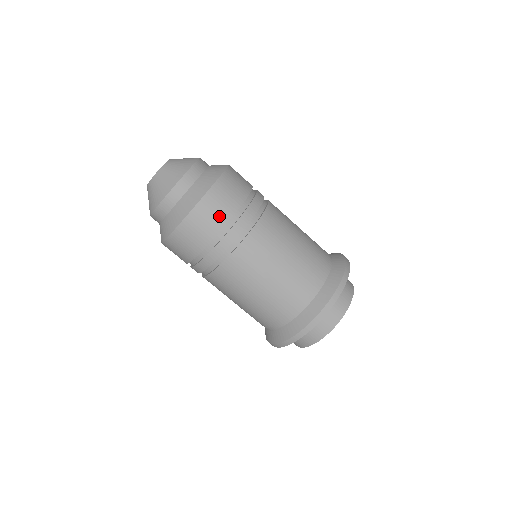
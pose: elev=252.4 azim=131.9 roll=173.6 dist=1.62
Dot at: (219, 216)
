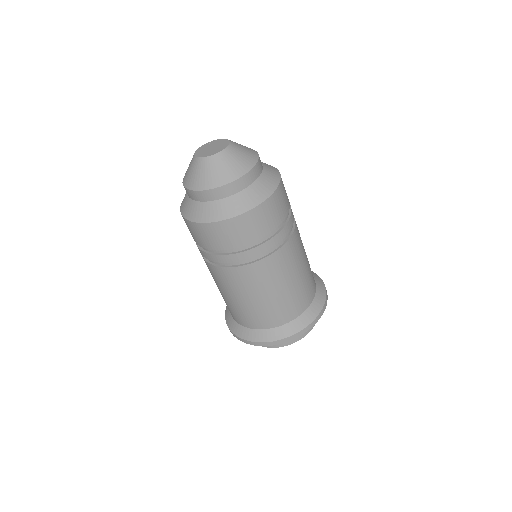
Dot at: (273, 220)
